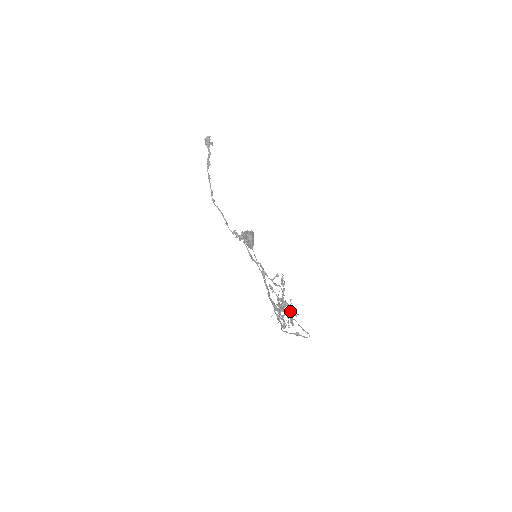
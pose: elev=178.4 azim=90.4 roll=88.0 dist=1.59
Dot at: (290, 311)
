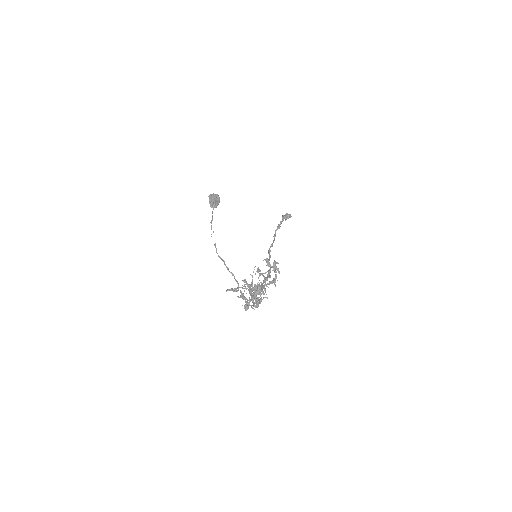
Dot at: (257, 290)
